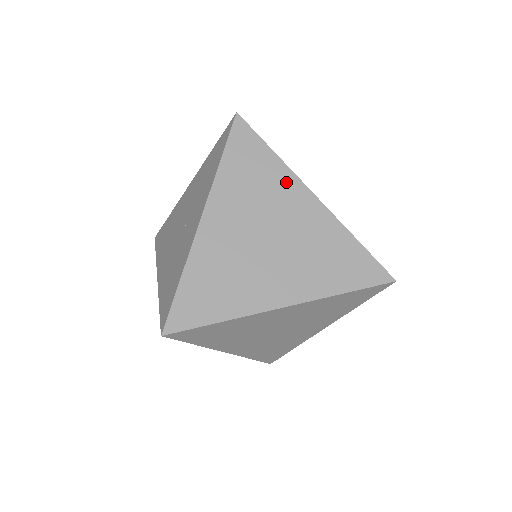
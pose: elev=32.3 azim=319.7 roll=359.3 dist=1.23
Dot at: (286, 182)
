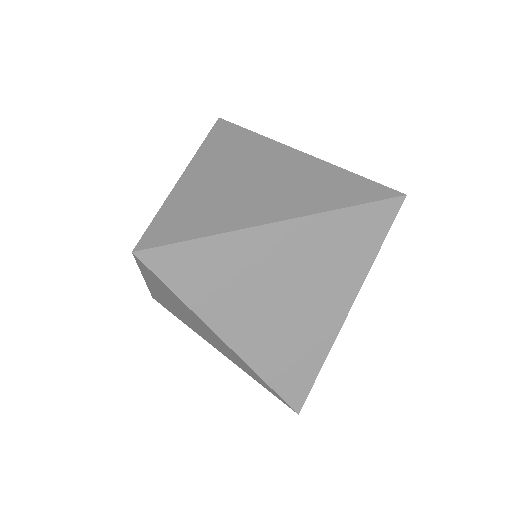
Dot at: (269, 146)
